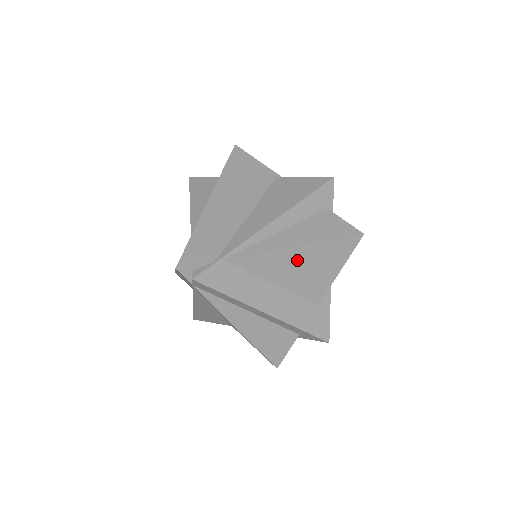
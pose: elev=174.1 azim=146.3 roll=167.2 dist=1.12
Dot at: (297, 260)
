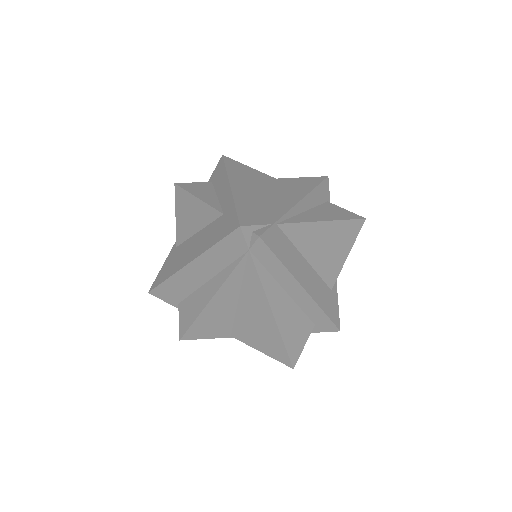
Dot at: (325, 236)
